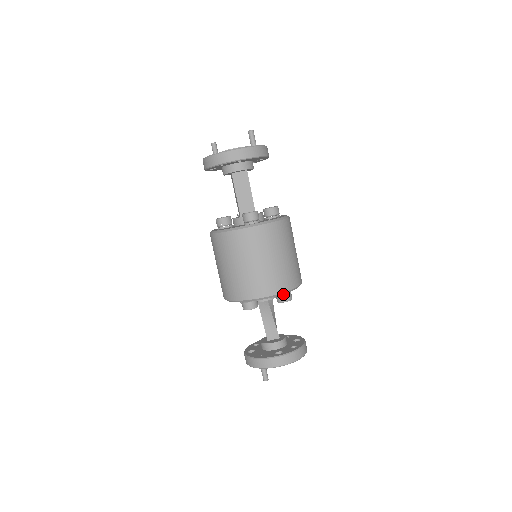
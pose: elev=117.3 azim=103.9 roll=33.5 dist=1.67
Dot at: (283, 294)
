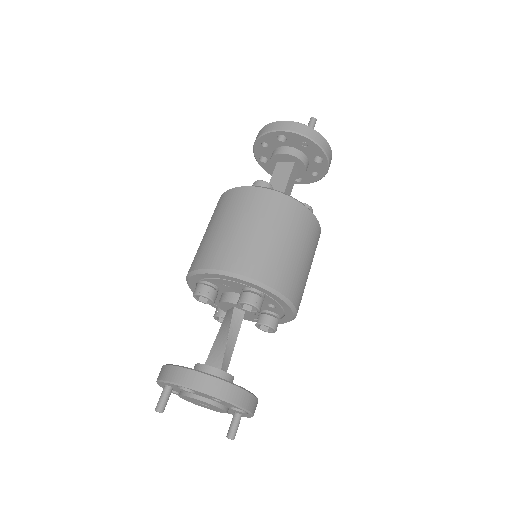
Dot at: (246, 291)
